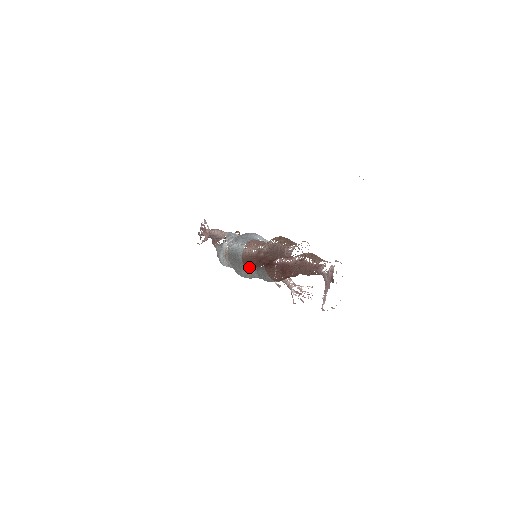
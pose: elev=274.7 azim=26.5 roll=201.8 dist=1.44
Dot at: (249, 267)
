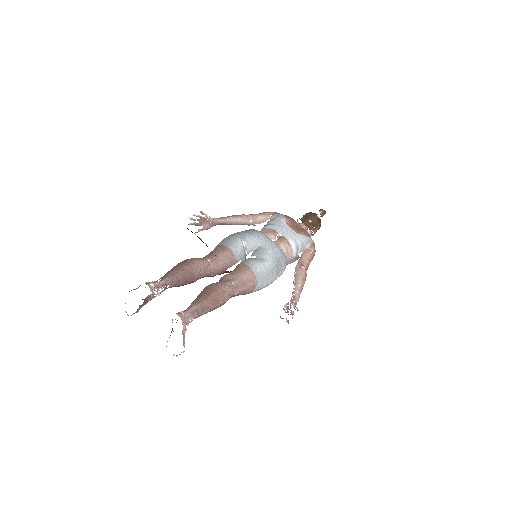
Dot at: occluded
